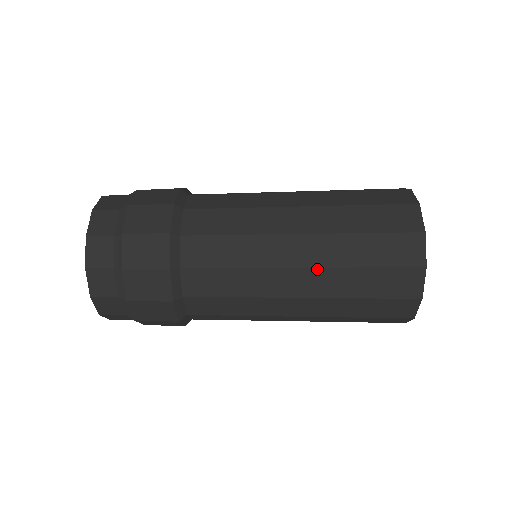
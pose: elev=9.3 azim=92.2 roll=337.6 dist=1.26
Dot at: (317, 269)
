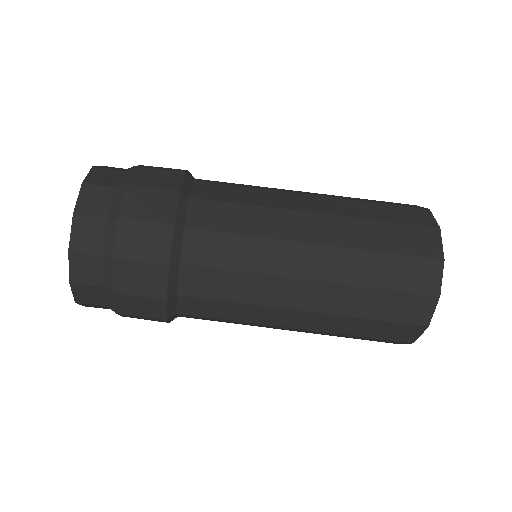
Dot at: (329, 198)
